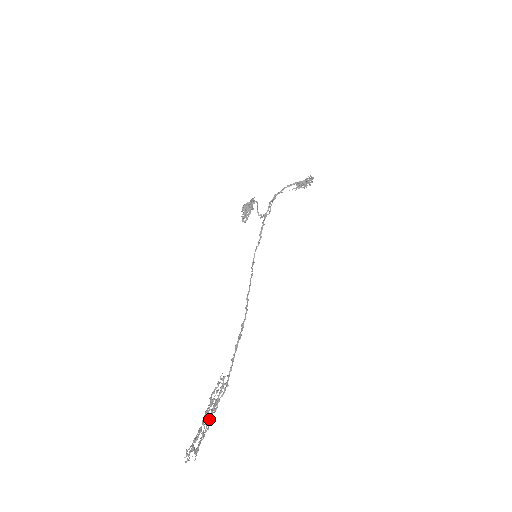
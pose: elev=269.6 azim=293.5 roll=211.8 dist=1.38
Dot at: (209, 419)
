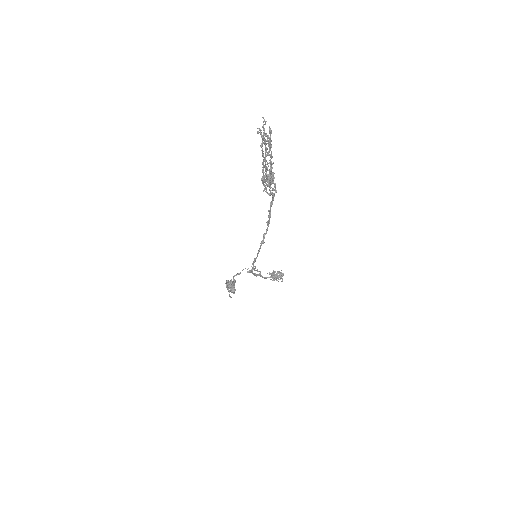
Dot at: occluded
